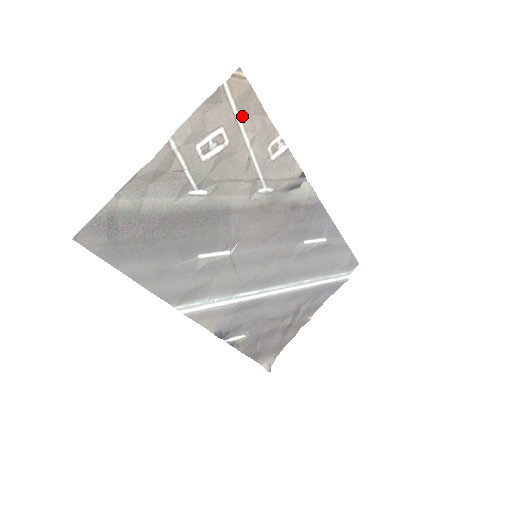
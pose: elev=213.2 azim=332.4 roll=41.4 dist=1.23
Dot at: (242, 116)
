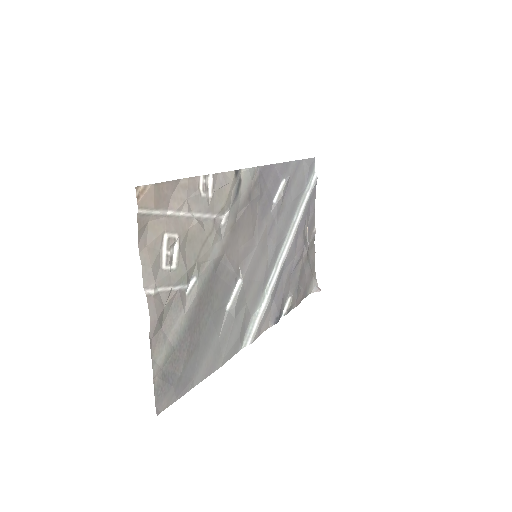
Dot at: (167, 207)
